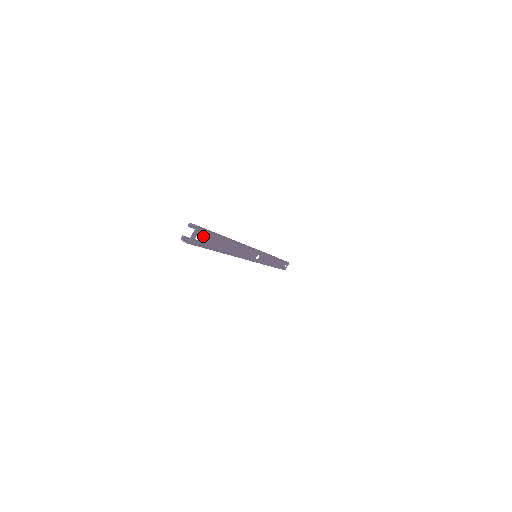
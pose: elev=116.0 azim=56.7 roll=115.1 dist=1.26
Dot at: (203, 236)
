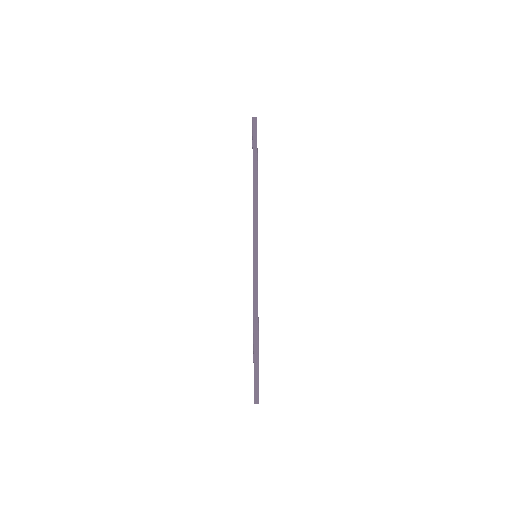
Dot at: occluded
